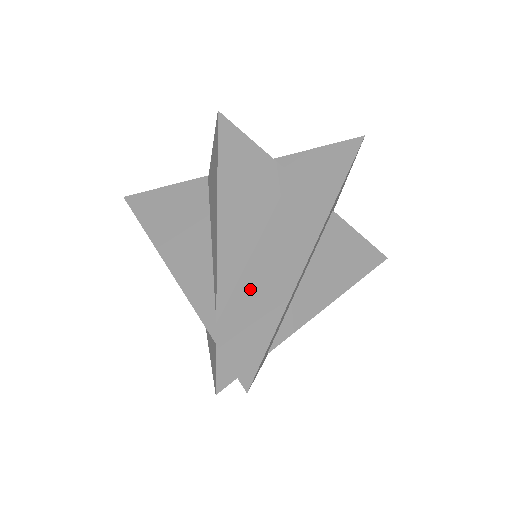
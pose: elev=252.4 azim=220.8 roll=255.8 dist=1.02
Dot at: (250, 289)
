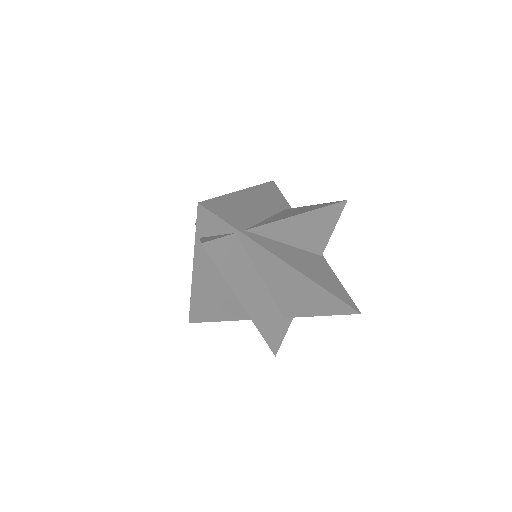
Dot at: occluded
